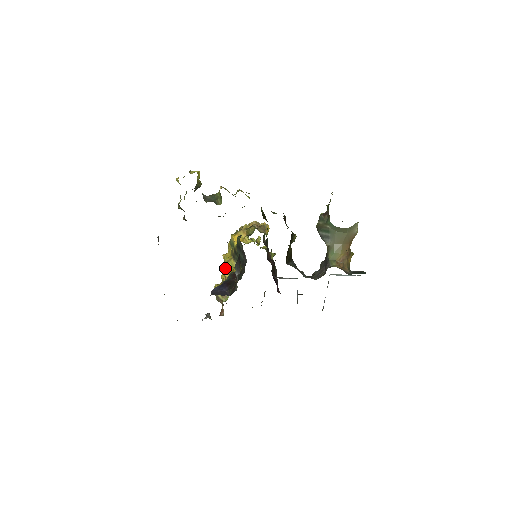
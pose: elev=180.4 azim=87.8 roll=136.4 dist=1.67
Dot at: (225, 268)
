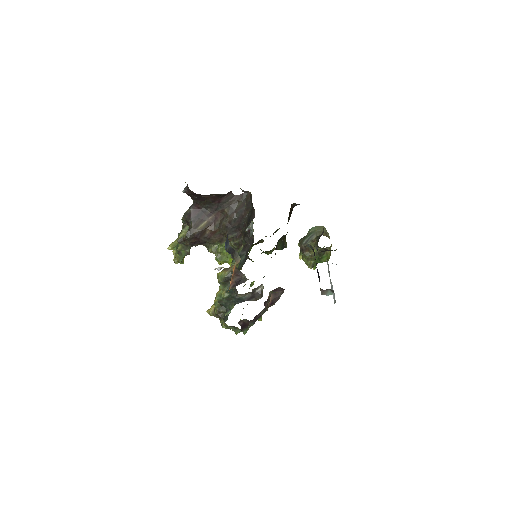
Dot at: occluded
